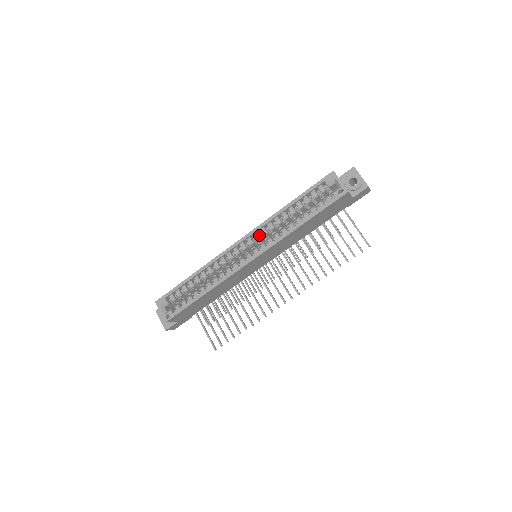
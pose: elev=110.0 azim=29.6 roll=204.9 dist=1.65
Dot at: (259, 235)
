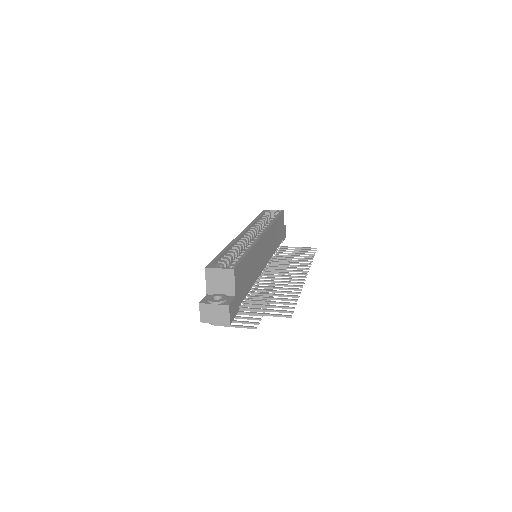
Dot at: (252, 232)
